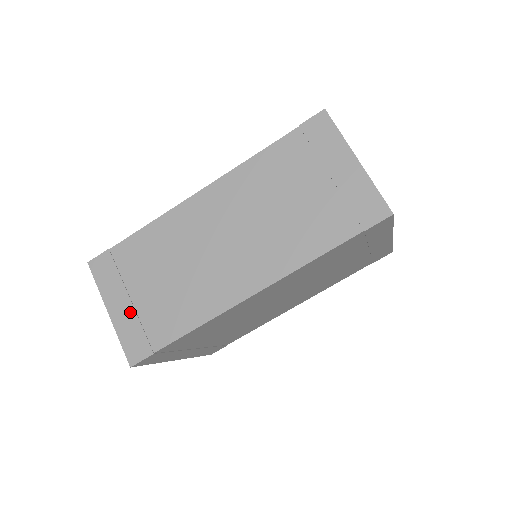
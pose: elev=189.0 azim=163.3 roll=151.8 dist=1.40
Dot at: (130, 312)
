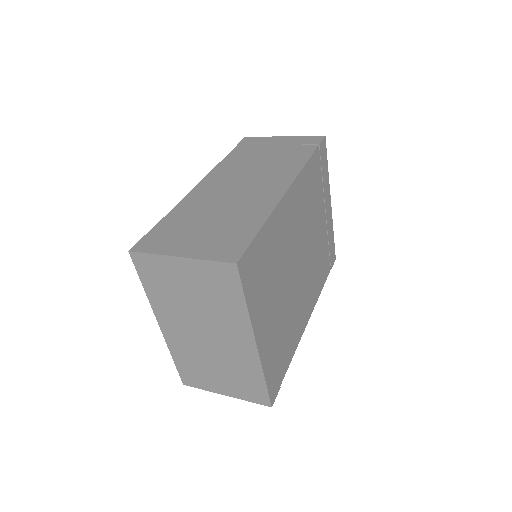
Dot at: (201, 244)
